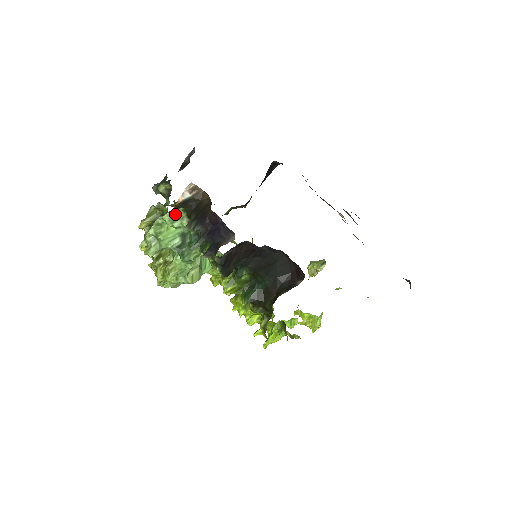
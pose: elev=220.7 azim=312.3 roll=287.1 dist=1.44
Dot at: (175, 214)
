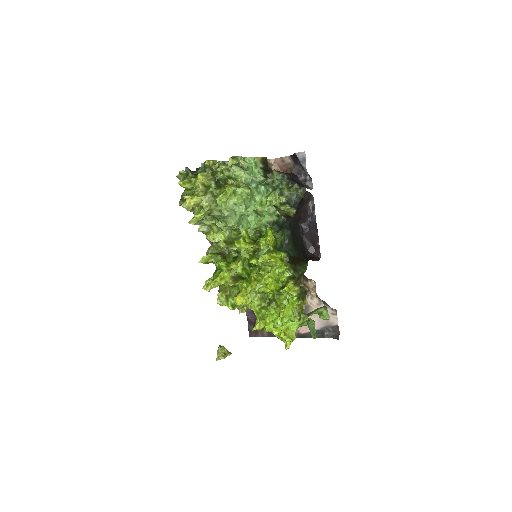
Dot at: occluded
